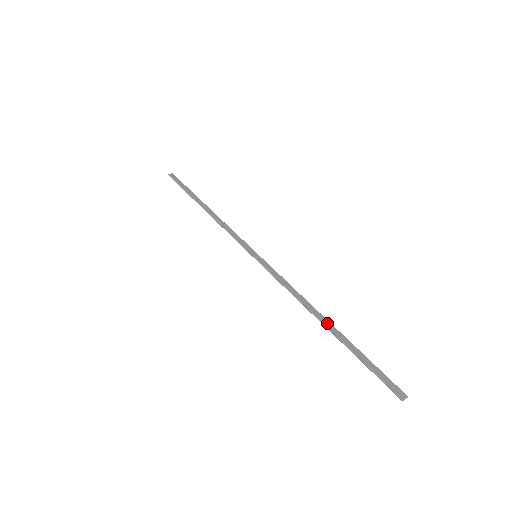
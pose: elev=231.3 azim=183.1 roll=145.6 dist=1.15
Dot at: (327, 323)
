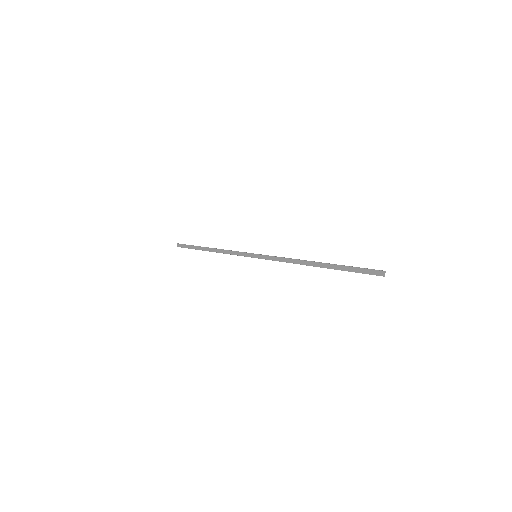
Dot at: (318, 265)
